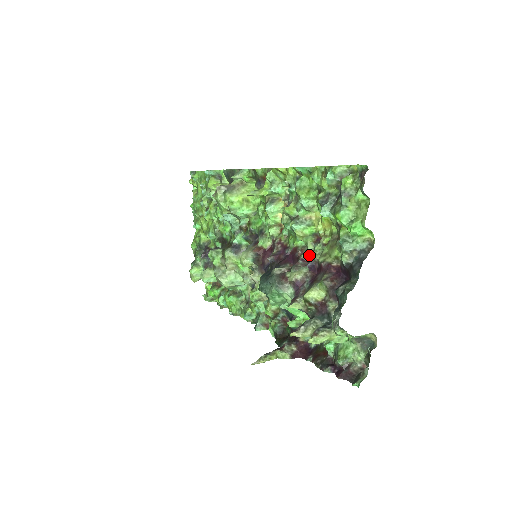
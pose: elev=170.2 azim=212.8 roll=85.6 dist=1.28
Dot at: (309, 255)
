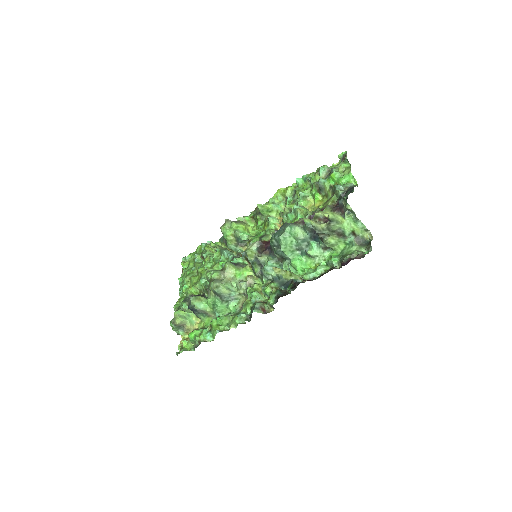
Dot at: (309, 217)
